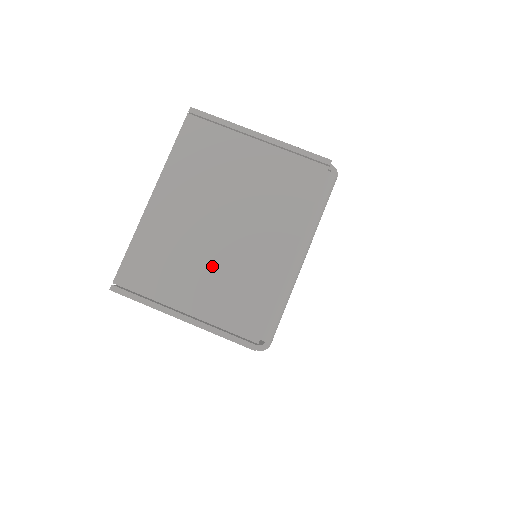
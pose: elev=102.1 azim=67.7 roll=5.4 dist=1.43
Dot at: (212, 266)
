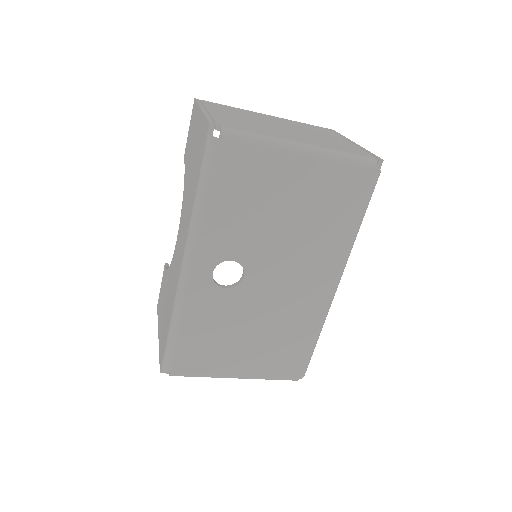
Dot at: (252, 121)
